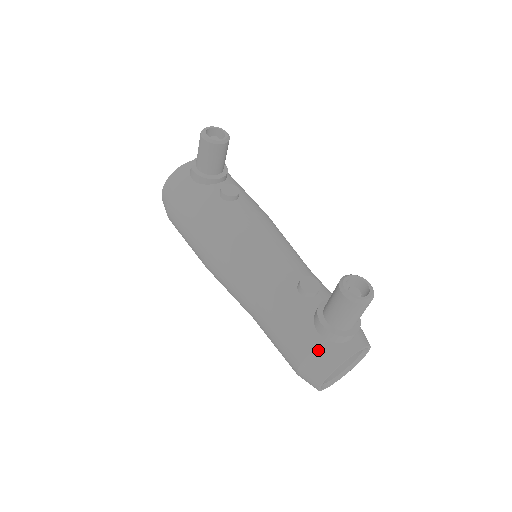
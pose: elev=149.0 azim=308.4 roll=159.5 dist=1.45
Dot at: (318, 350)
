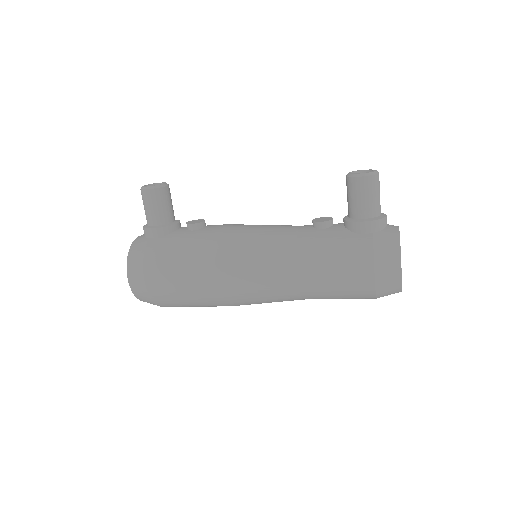
Dot at: (376, 243)
